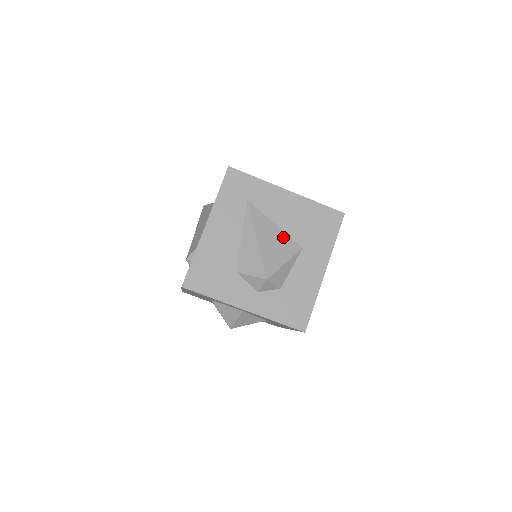
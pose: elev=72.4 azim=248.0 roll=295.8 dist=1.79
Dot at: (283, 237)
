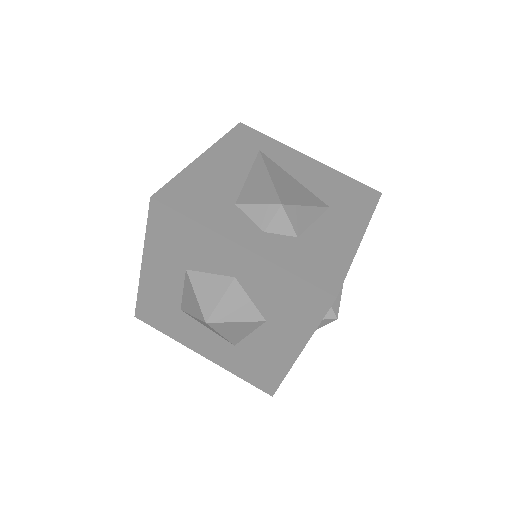
Dot at: (303, 189)
